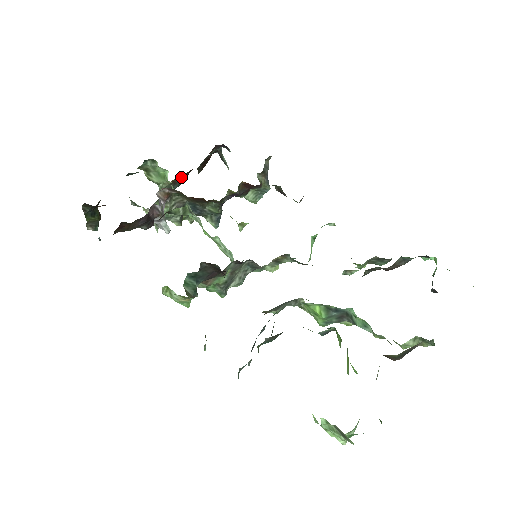
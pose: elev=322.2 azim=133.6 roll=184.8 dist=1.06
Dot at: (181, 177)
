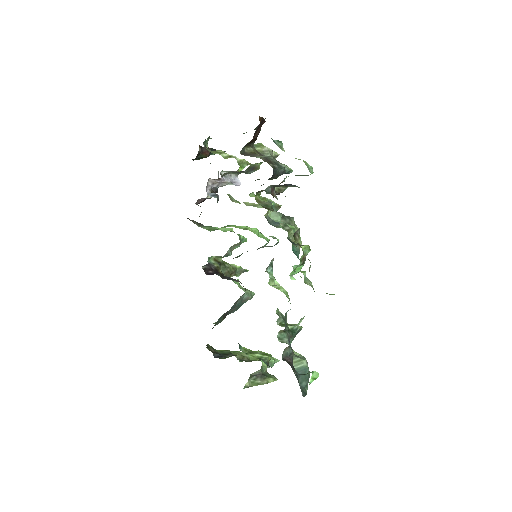
Dot at: occluded
